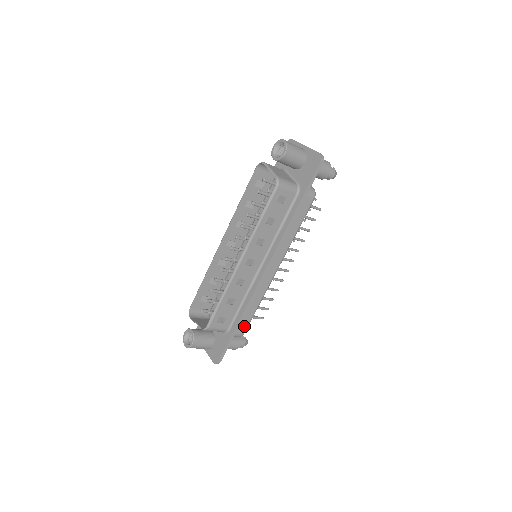
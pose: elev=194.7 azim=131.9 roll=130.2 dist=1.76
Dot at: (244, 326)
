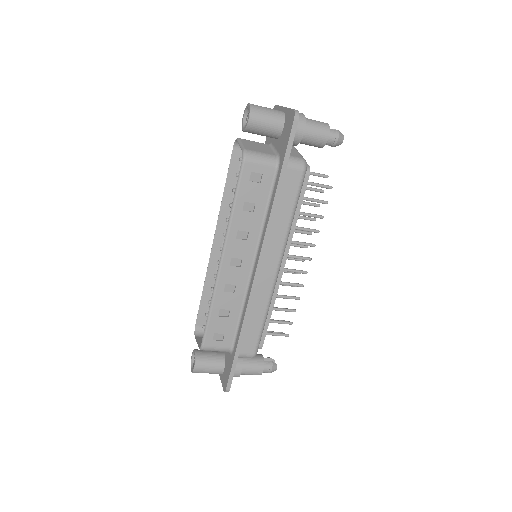
Dot at: (252, 344)
